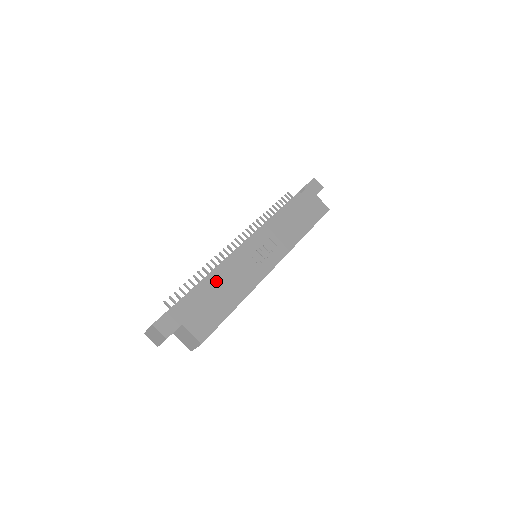
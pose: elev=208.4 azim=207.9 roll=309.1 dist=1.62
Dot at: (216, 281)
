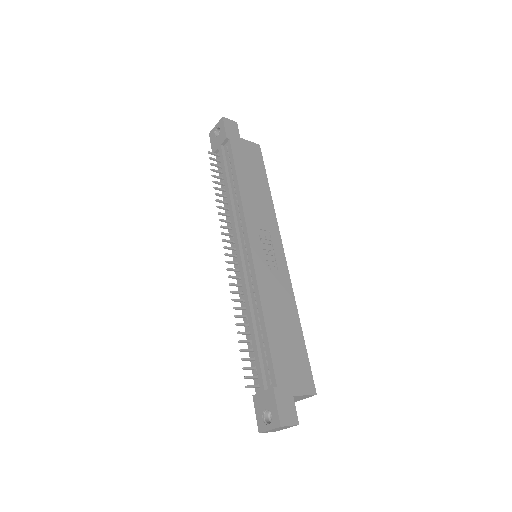
Dot at: (271, 323)
